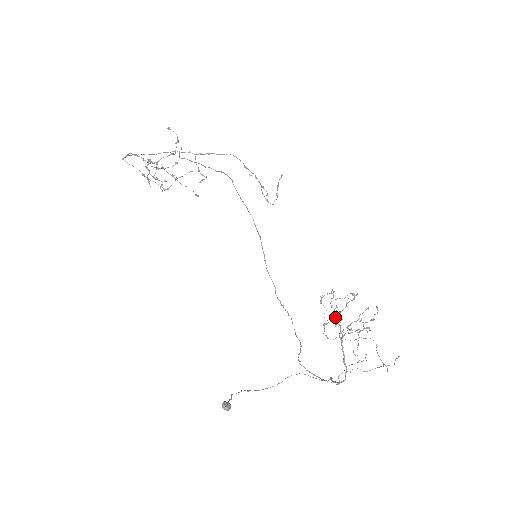
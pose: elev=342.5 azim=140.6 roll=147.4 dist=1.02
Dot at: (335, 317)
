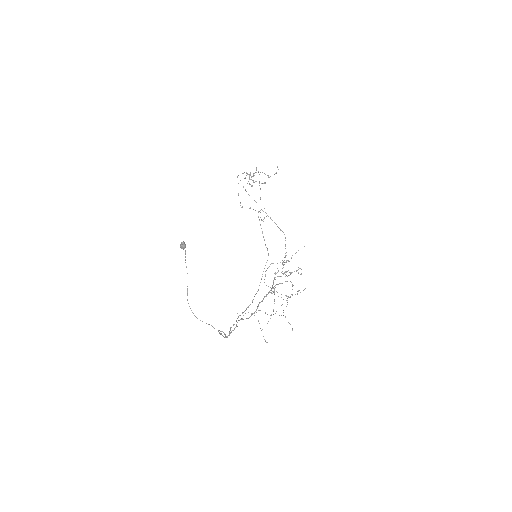
Dot at: (275, 287)
